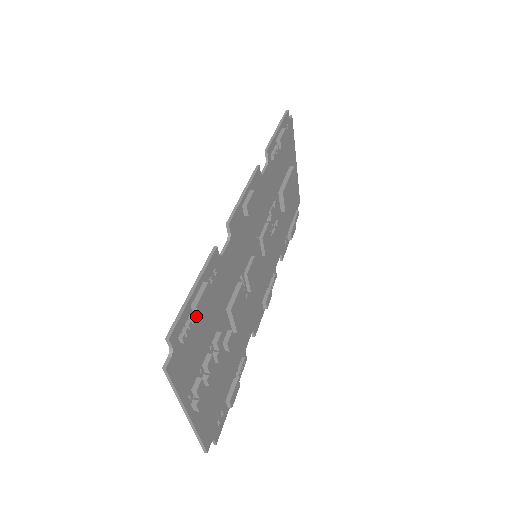
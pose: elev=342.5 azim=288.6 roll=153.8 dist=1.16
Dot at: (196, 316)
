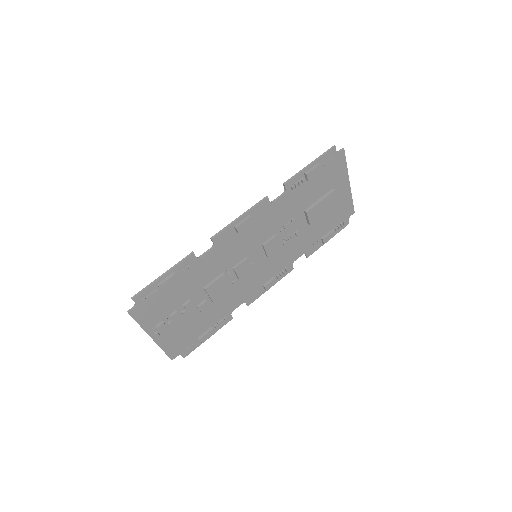
Dot at: (161, 290)
